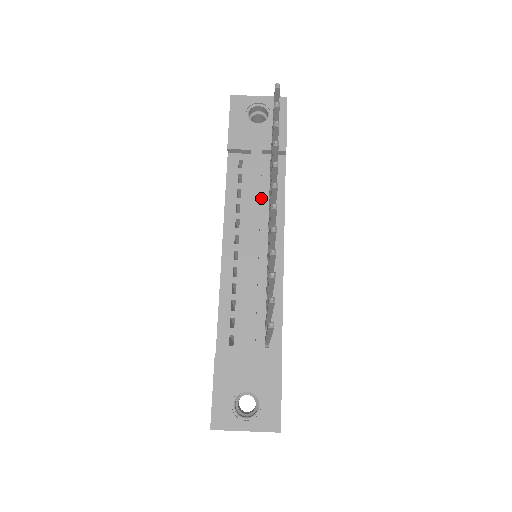
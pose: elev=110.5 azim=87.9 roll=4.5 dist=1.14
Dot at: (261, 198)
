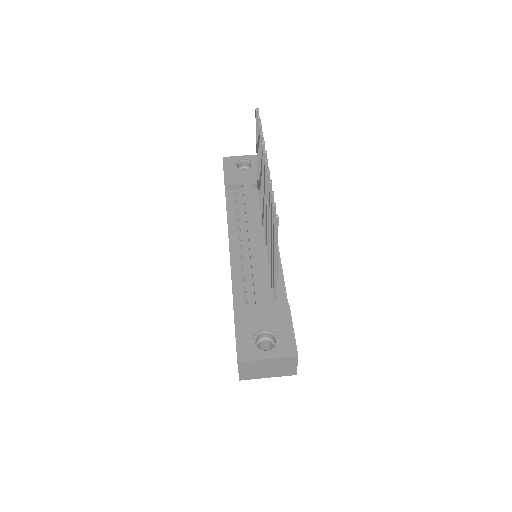
Dot at: (254, 212)
